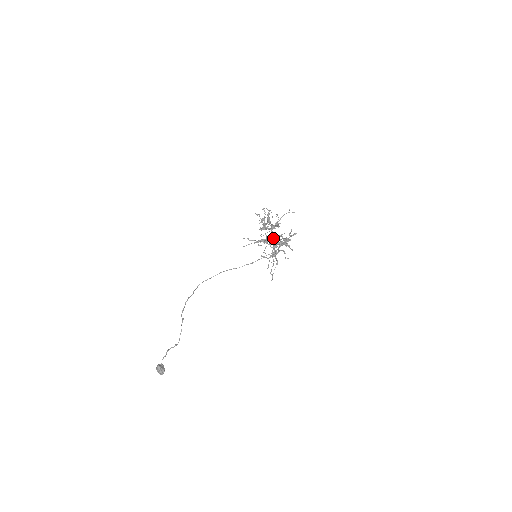
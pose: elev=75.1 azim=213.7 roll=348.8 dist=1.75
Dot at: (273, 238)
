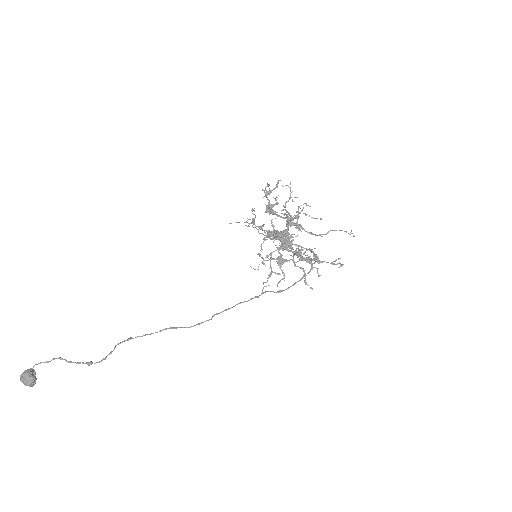
Dot at: (287, 239)
